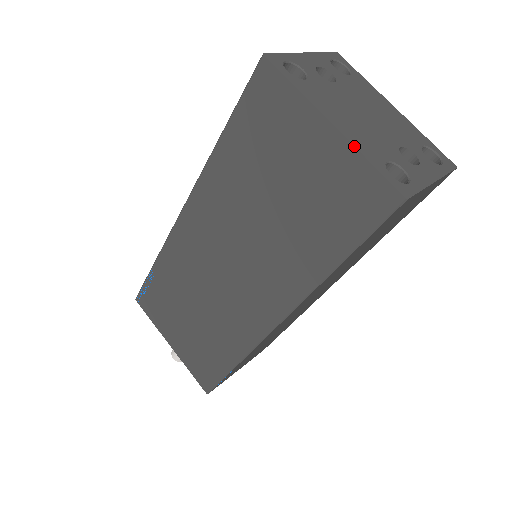
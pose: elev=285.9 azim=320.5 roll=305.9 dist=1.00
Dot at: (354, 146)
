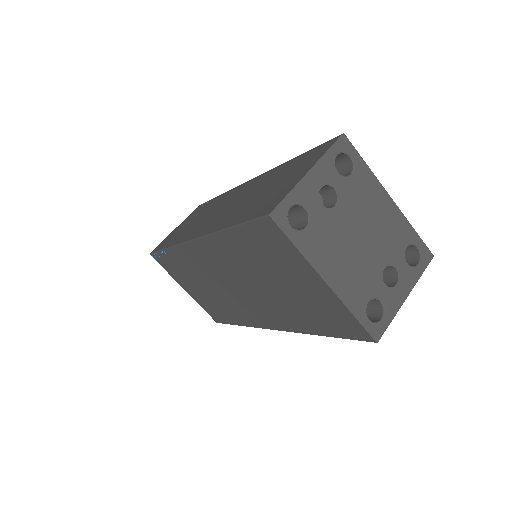
Dot at: (343, 303)
